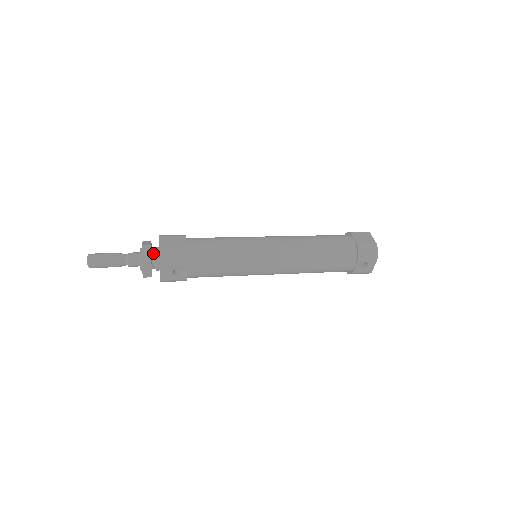
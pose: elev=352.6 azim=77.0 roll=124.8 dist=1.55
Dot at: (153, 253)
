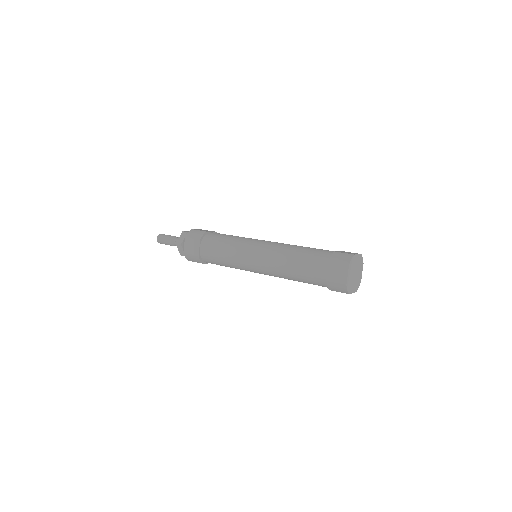
Dot at: occluded
